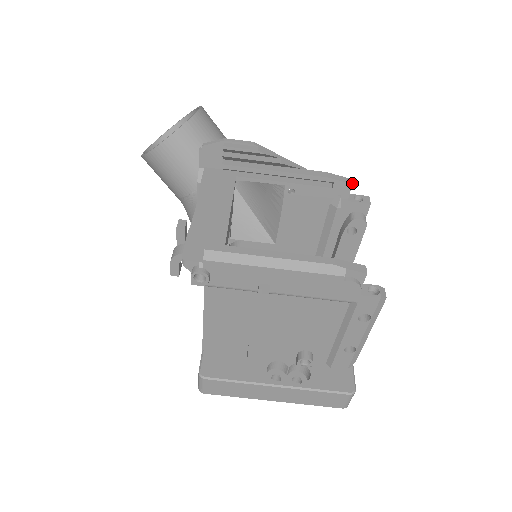
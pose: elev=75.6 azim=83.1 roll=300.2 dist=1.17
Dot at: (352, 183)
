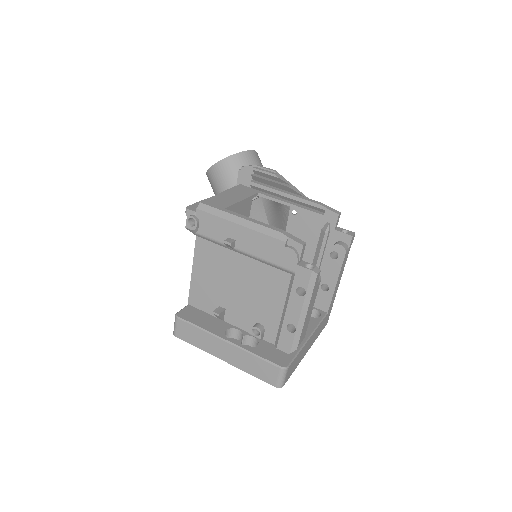
Dot at: (339, 214)
